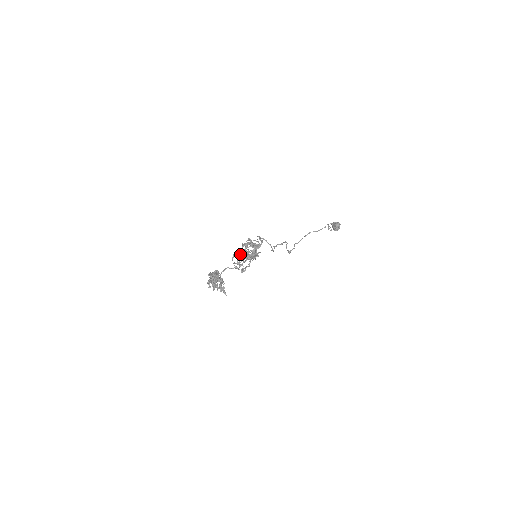
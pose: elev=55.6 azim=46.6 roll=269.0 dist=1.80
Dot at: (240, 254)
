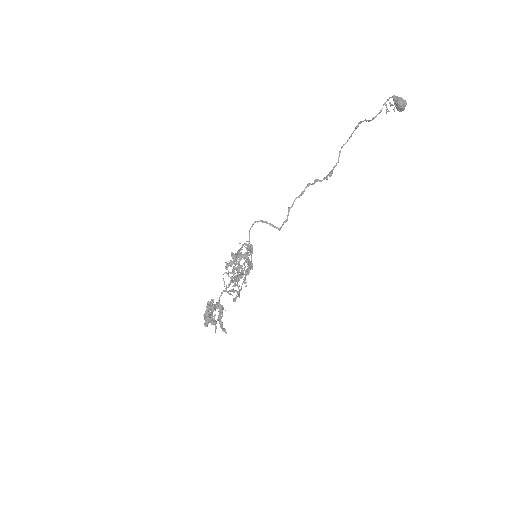
Dot at: occluded
